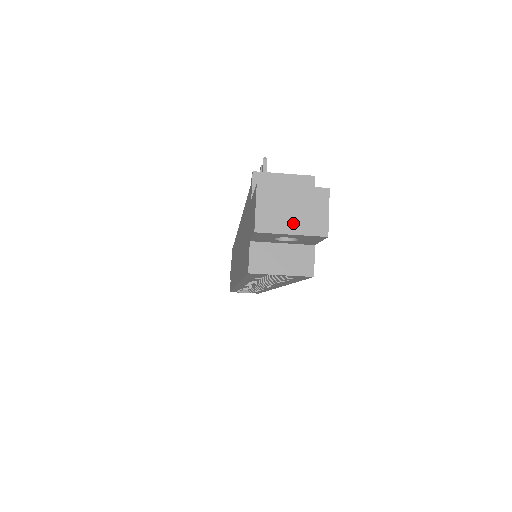
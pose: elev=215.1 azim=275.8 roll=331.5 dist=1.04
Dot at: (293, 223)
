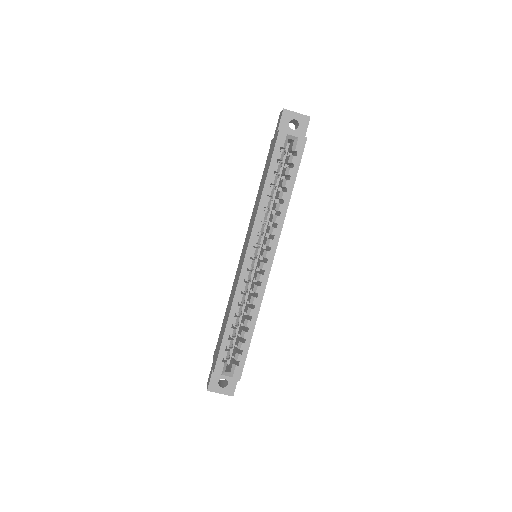
Dot at: (297, 114)
